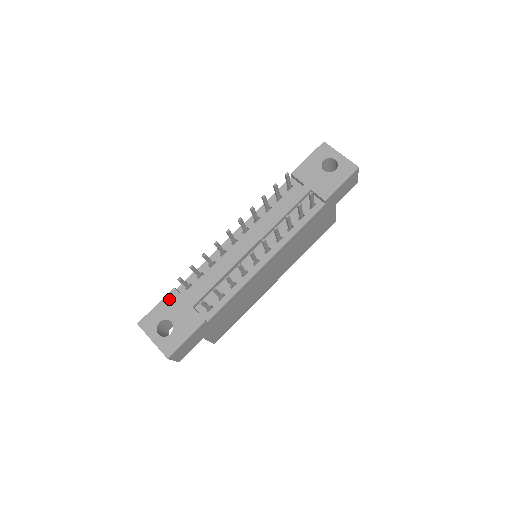
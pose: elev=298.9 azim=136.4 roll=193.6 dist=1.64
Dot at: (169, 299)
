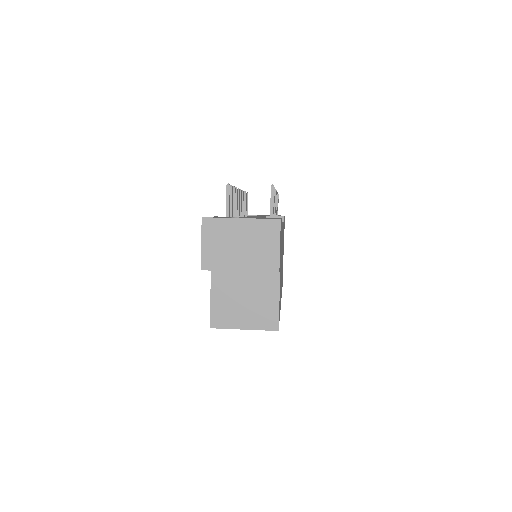
Dot at: occluded
